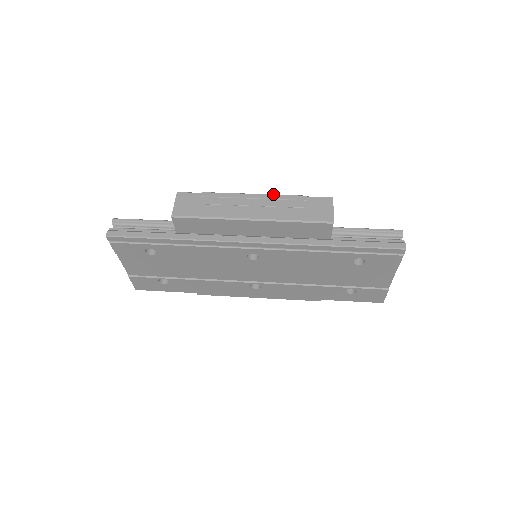
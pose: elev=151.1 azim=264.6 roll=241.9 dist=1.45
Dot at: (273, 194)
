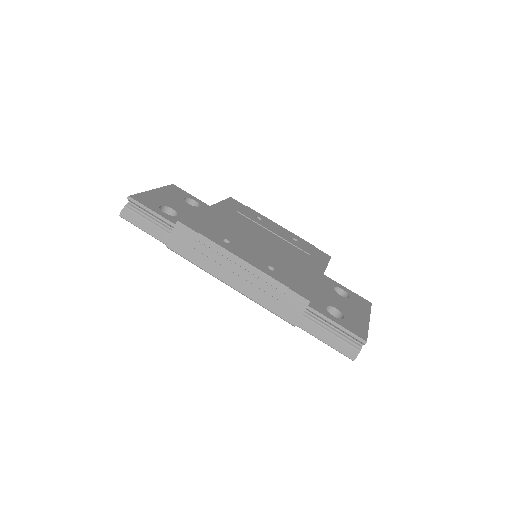
Dot at: (259, 269)
